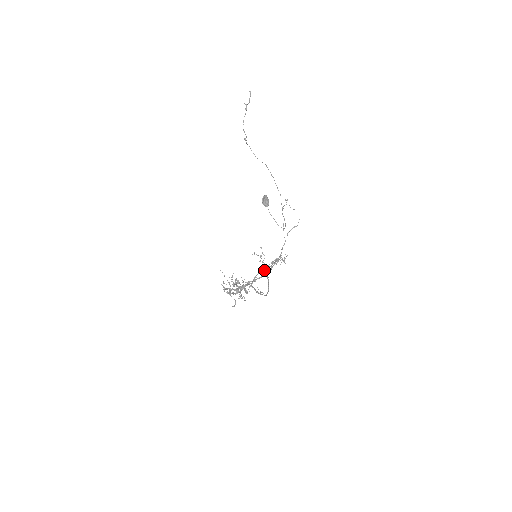
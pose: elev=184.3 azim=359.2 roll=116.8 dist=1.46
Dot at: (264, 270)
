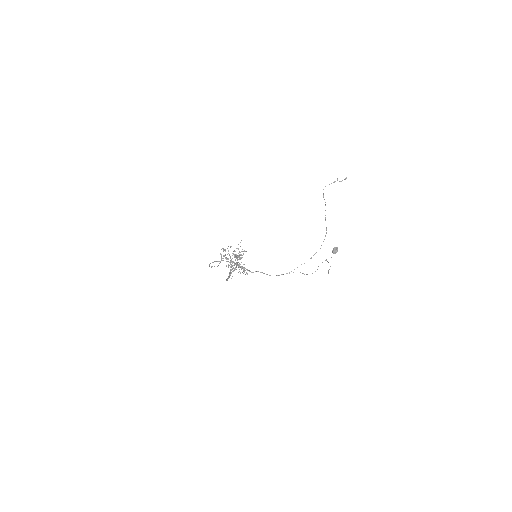
Dot at: (231, 264)
